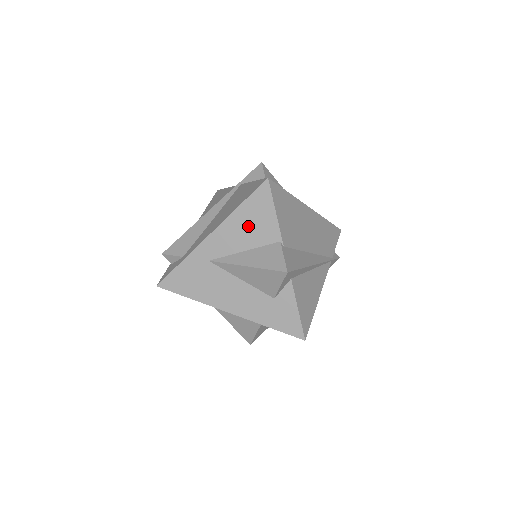
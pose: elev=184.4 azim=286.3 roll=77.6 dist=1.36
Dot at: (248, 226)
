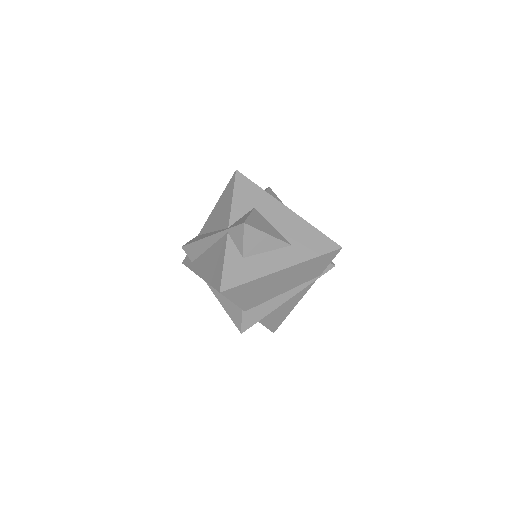
Dot at: occluded
